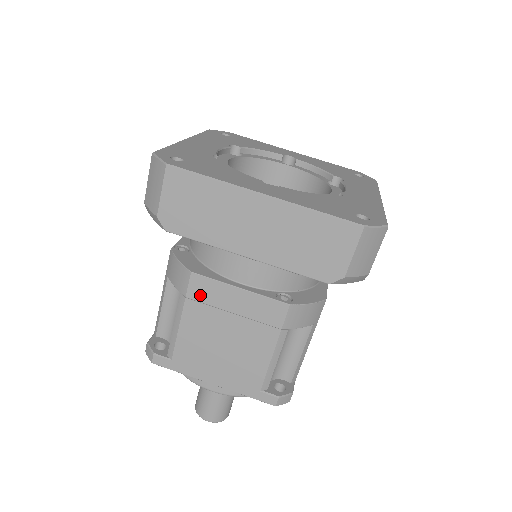
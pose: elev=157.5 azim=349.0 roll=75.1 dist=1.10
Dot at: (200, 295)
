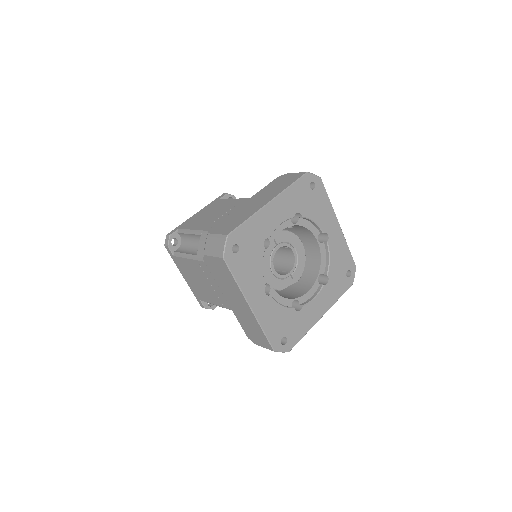
Dot at: (203, 268)
